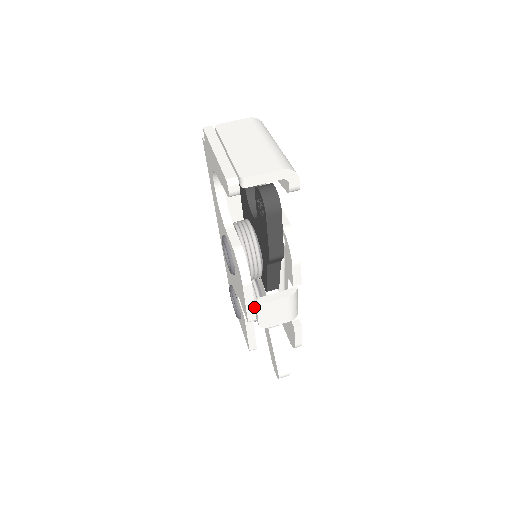
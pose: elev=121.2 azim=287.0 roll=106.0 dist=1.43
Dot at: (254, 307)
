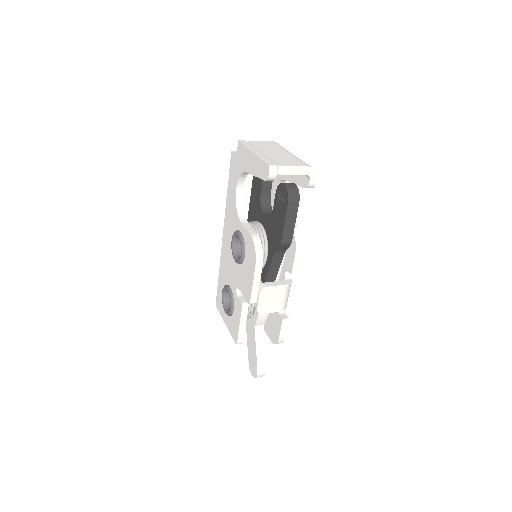
Dot at: (258, 289)
